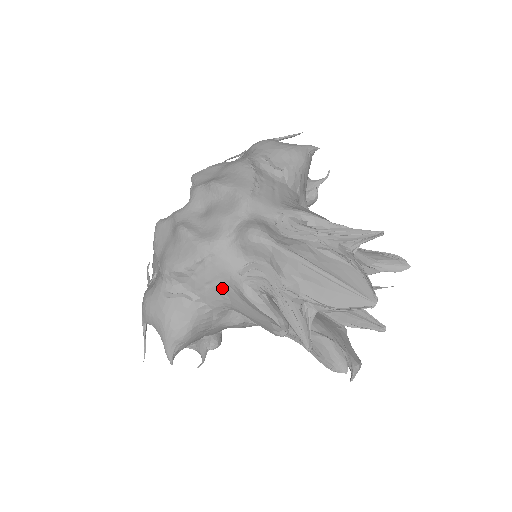
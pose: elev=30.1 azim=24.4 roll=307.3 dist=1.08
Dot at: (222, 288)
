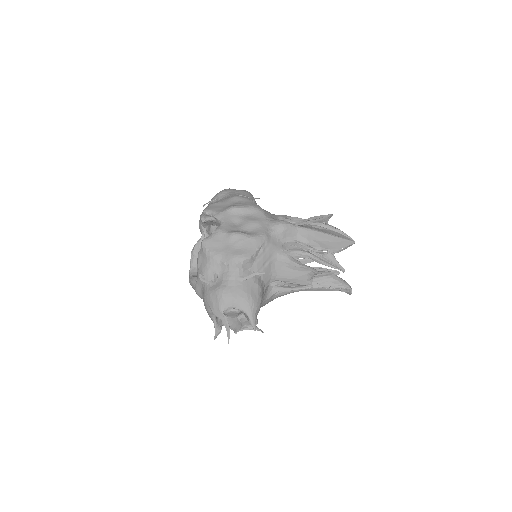
Dot at: (272, 264)
